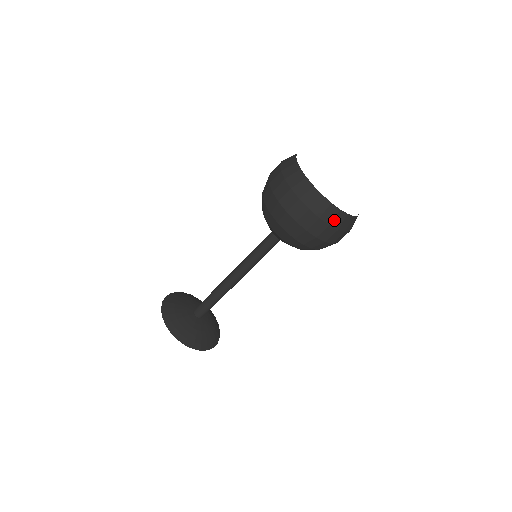
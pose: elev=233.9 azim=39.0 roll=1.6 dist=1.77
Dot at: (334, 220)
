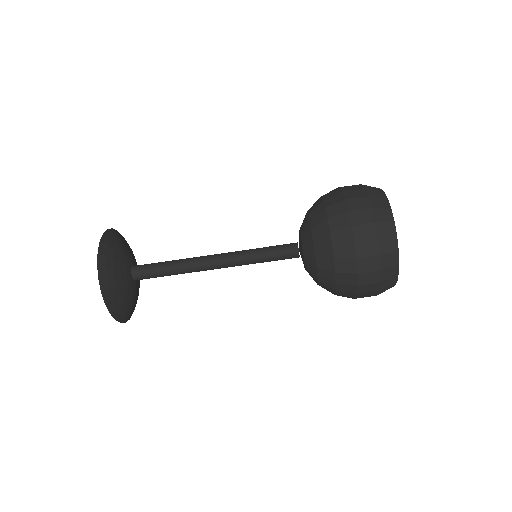
Dot at: (385, 288)
